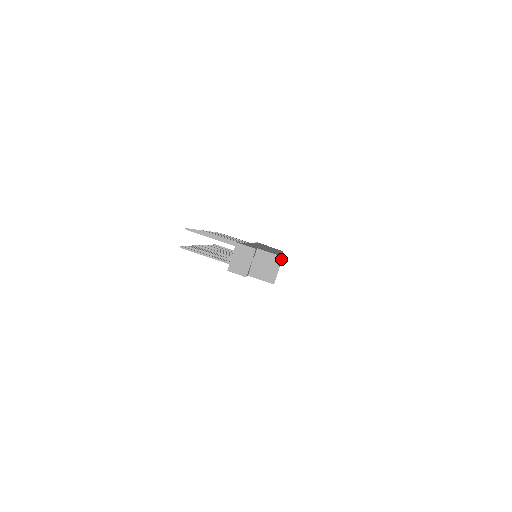
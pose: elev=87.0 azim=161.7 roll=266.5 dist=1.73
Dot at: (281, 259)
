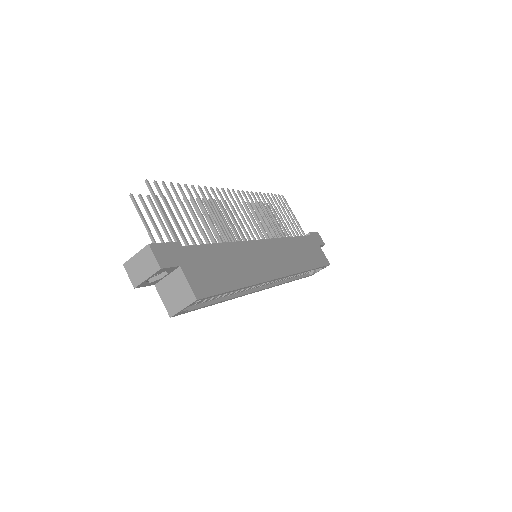
Dot at: (194, 300)
